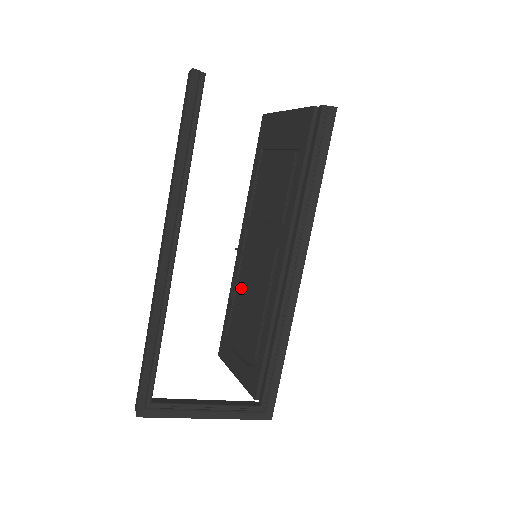
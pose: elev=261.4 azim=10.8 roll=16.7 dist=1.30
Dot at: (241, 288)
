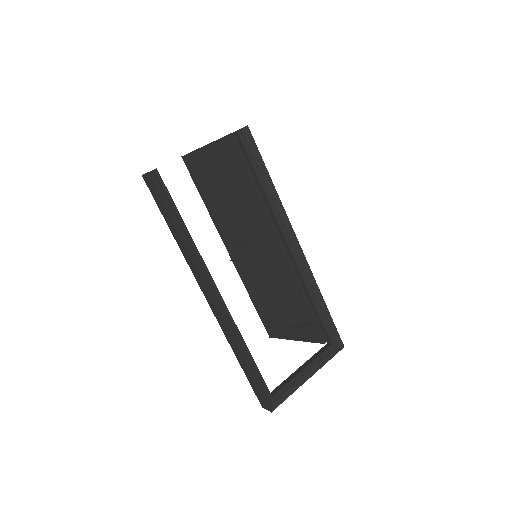
Dot at: (256, 283)
